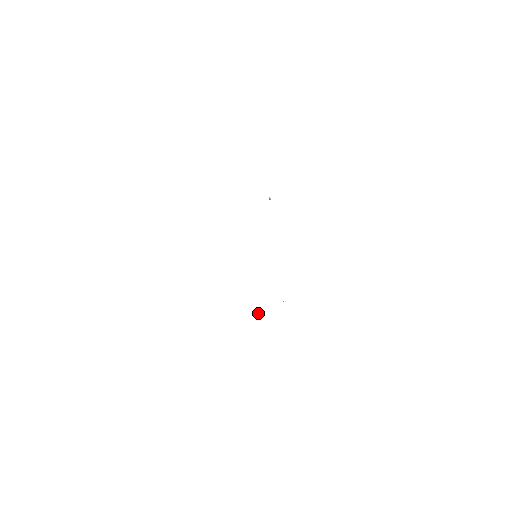
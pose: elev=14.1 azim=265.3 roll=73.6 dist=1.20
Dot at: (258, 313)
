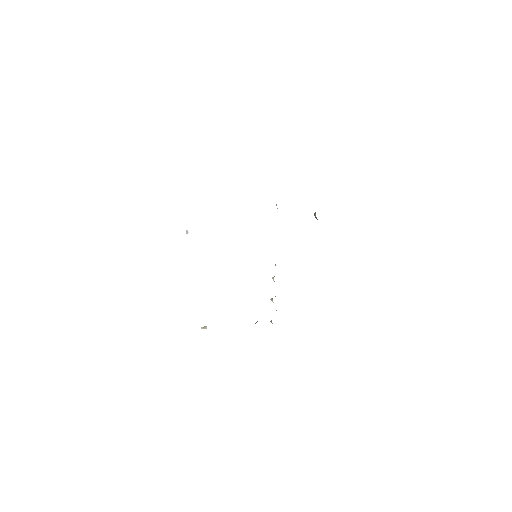
Dot at: (206, 328)
